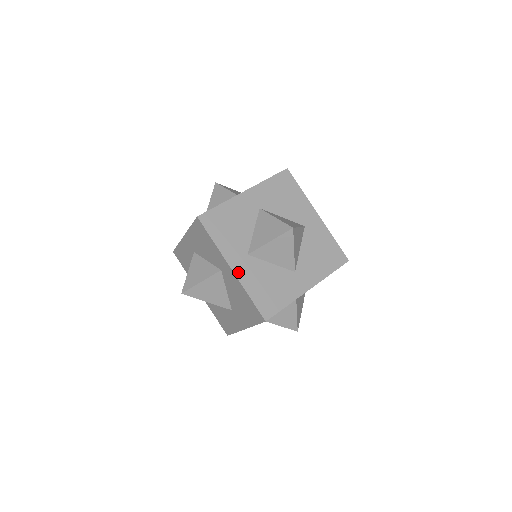
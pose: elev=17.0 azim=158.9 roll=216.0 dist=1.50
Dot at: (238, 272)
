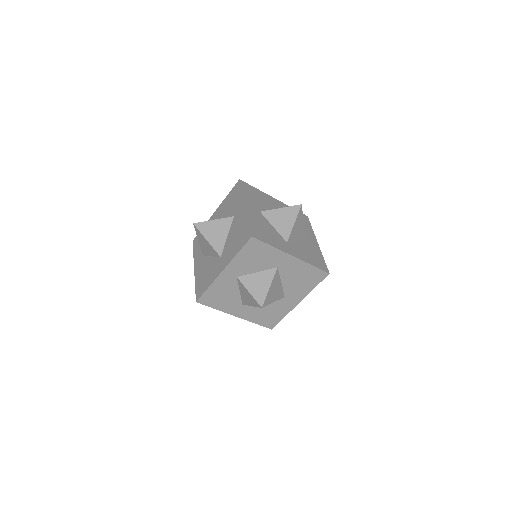
Dot at: (249, 210)
